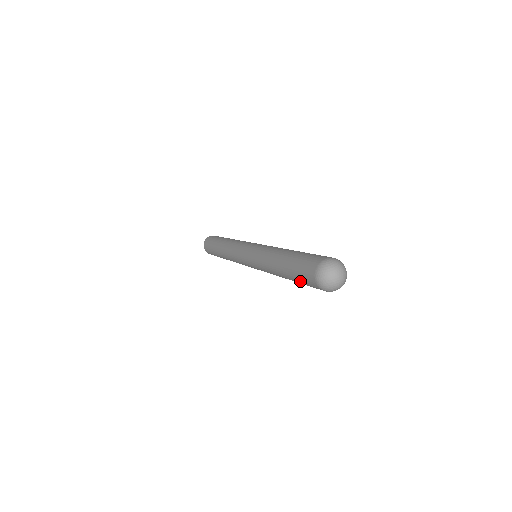
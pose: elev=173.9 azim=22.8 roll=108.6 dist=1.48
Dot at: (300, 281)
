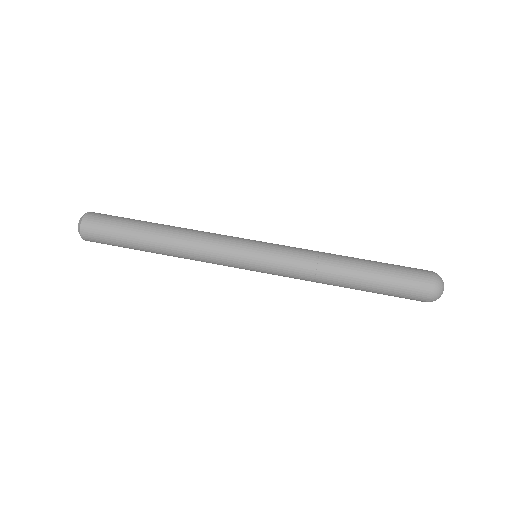
Dot at: occluded
